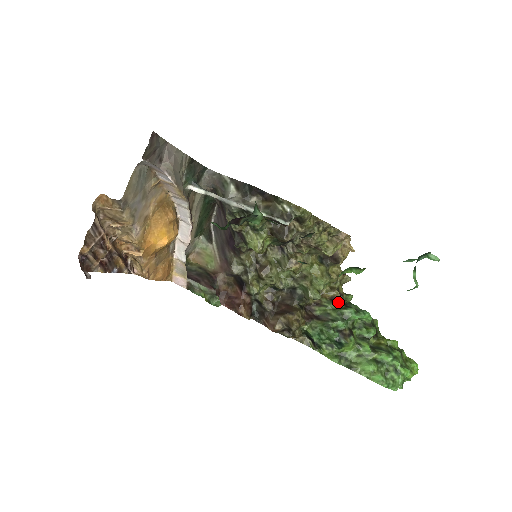
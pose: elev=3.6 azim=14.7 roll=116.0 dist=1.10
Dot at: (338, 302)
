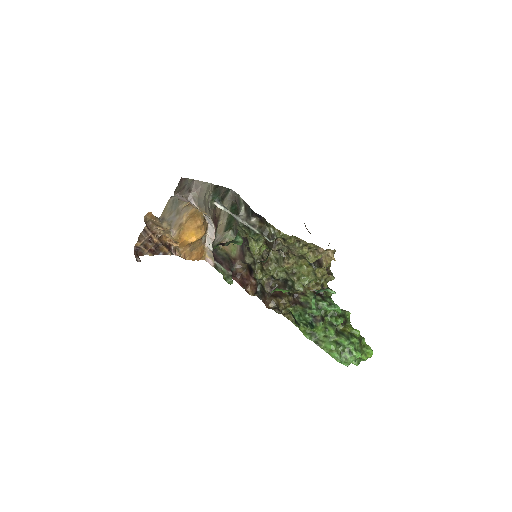
Dot at: (318, 295)
